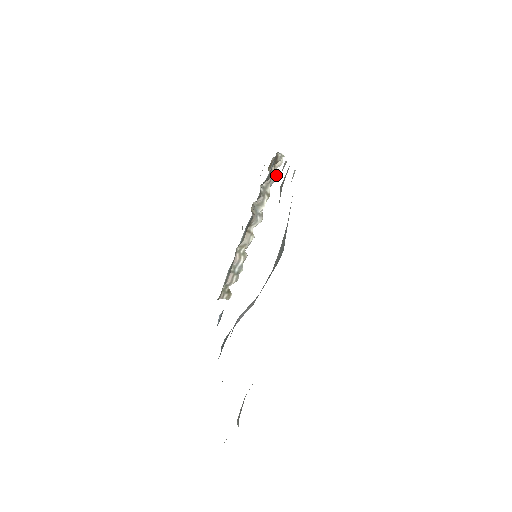
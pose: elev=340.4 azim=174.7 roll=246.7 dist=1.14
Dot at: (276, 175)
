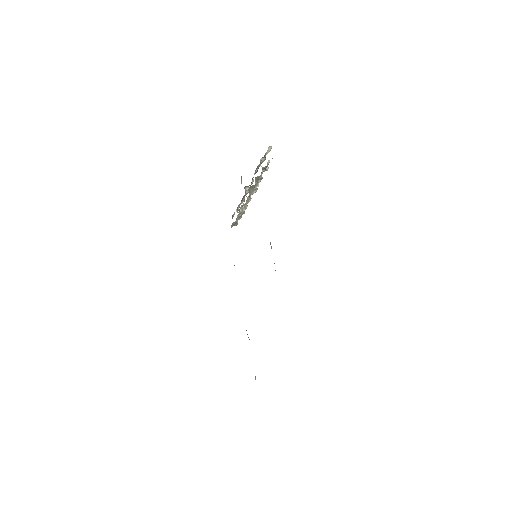
Dot at: (266, 169)
